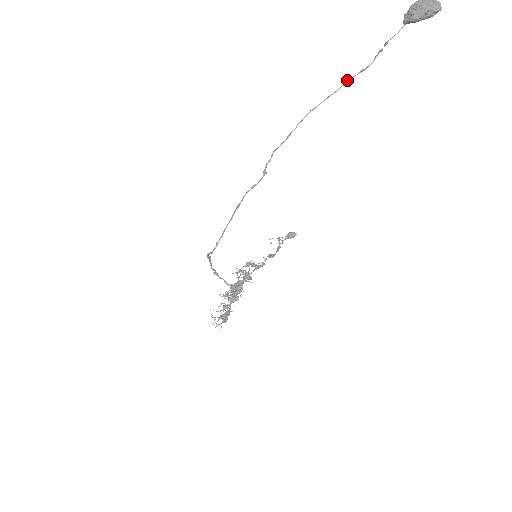
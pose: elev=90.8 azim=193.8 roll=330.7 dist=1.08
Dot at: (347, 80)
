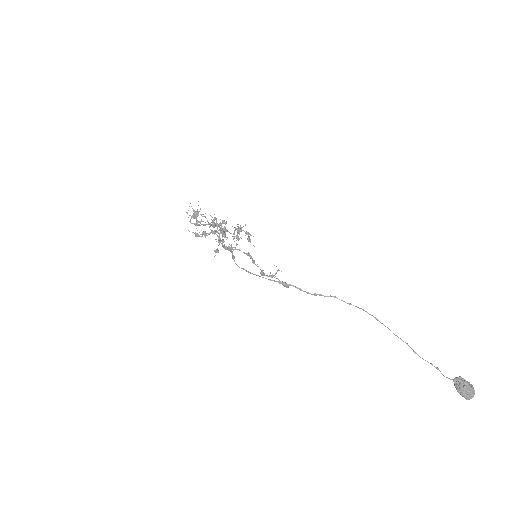
Dot at: (405, 342)
